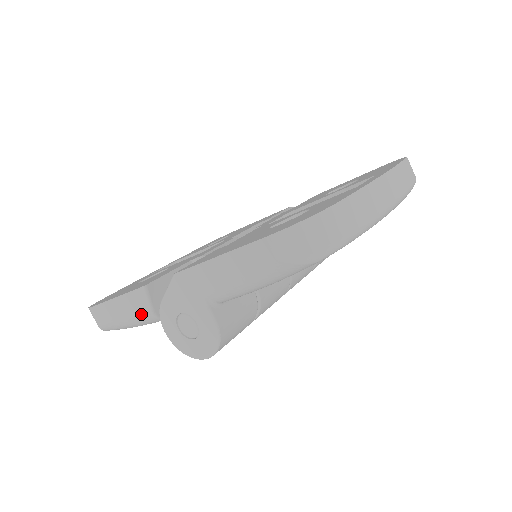
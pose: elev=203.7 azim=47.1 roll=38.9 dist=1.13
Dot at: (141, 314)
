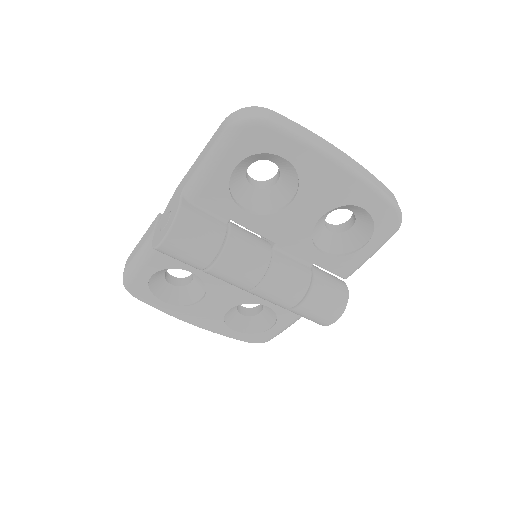
Dot at: (148, 237)
